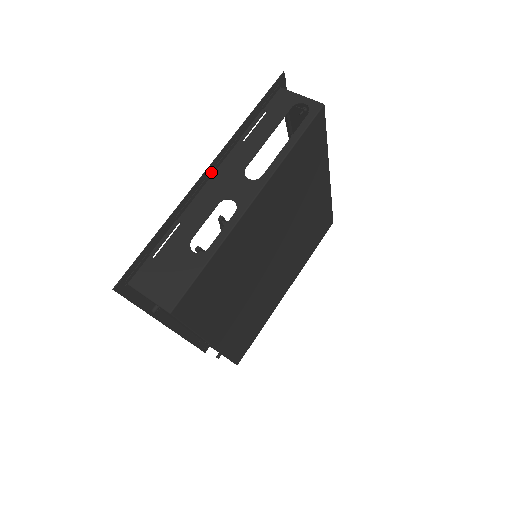
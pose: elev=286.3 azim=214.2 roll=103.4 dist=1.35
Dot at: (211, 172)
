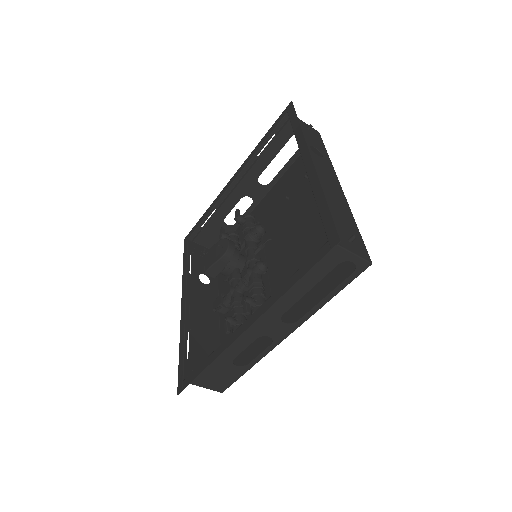
Dot at: (250, 322)
